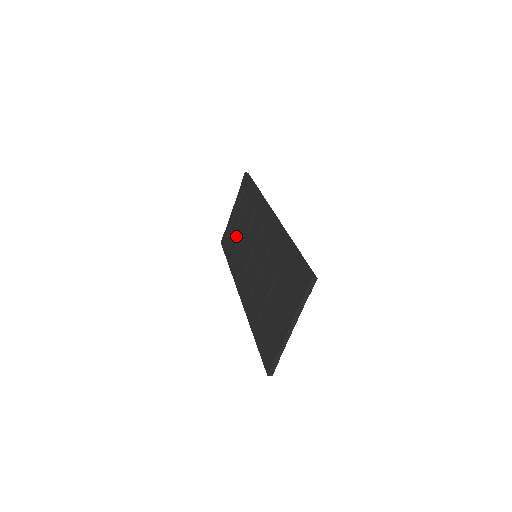
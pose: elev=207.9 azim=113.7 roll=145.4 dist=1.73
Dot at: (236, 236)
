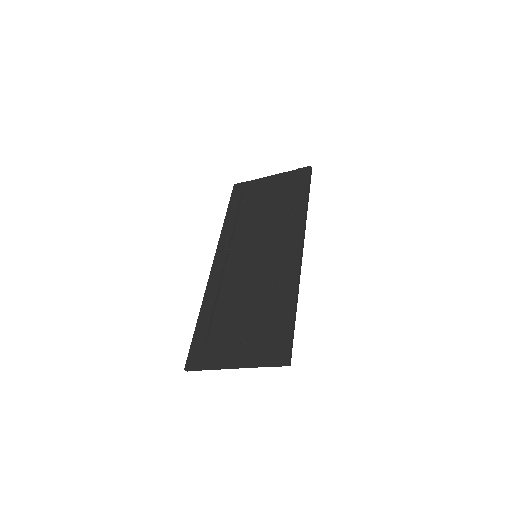
Dot at: (253, 205)
